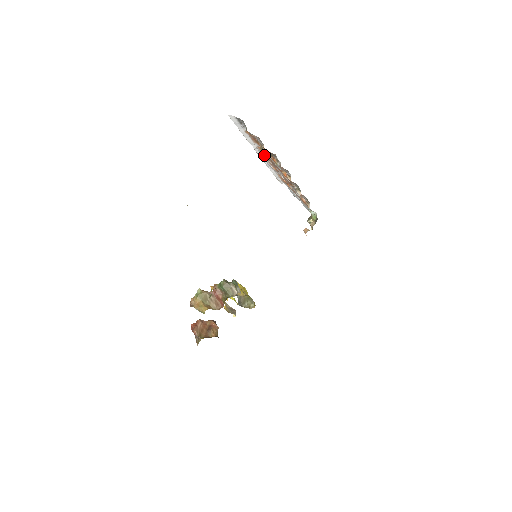
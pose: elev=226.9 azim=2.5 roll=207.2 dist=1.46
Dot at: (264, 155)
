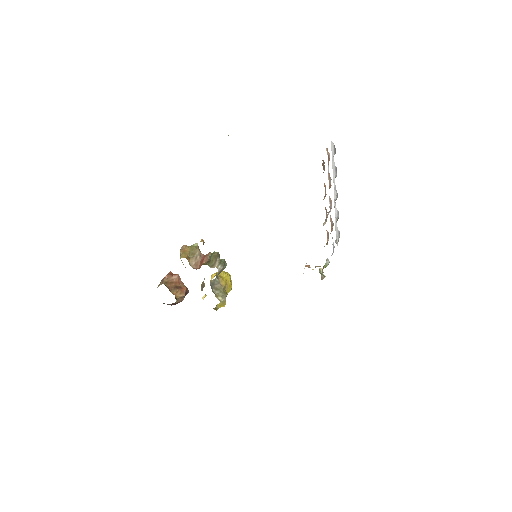
Dot at: occluded
